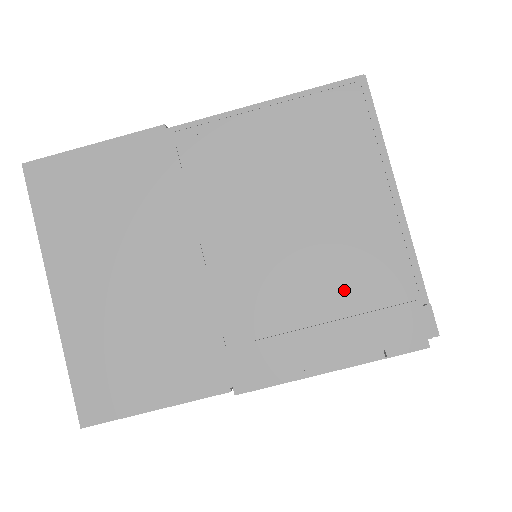
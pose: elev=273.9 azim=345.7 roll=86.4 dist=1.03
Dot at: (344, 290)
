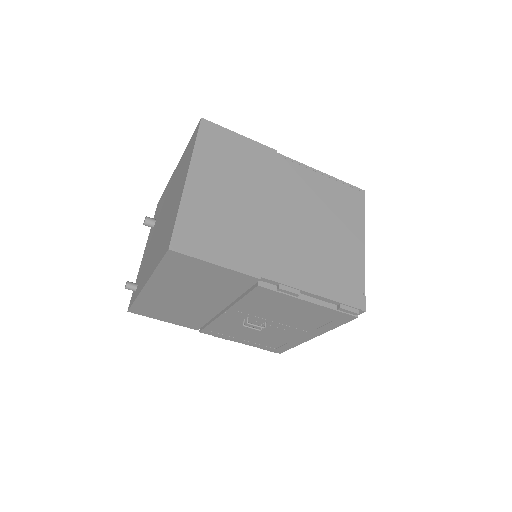
Dot at: (331, 266)
